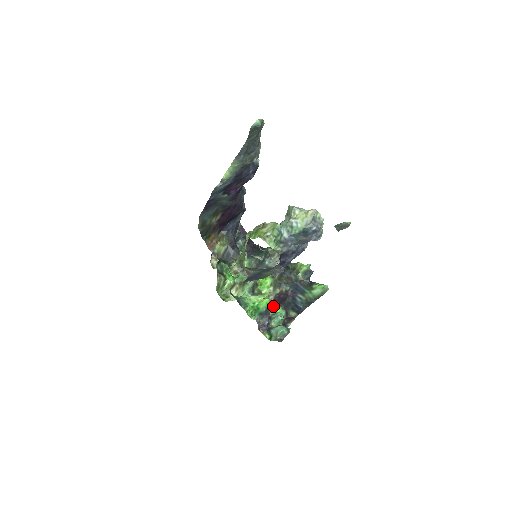
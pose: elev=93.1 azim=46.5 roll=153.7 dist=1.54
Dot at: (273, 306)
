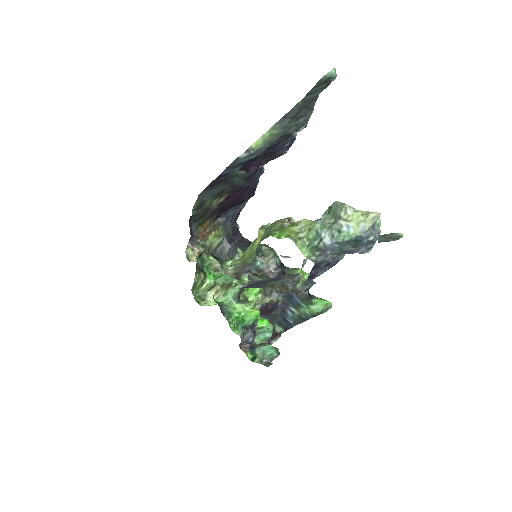
Dot at: (258, 318)
